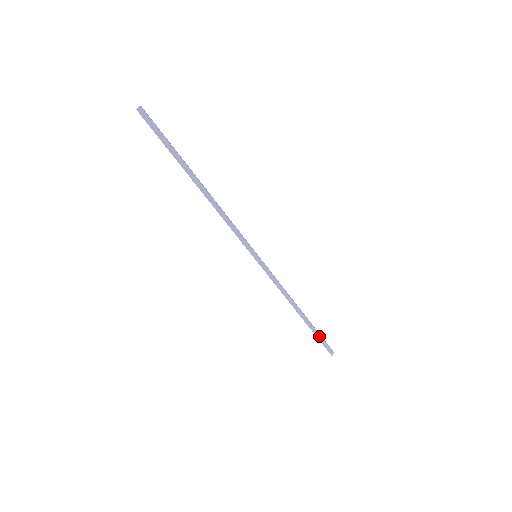
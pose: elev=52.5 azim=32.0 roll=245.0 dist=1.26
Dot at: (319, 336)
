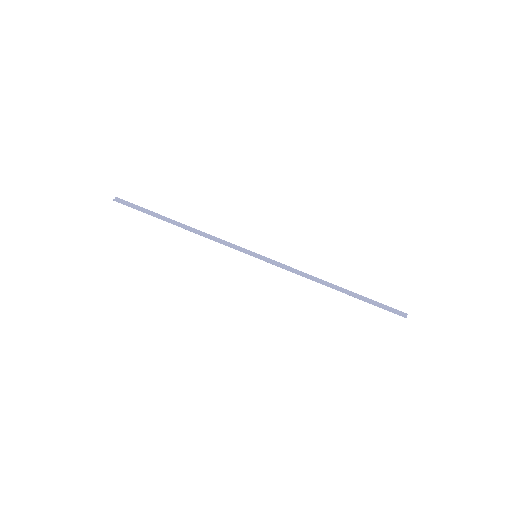
Dot at: (374, 304)
